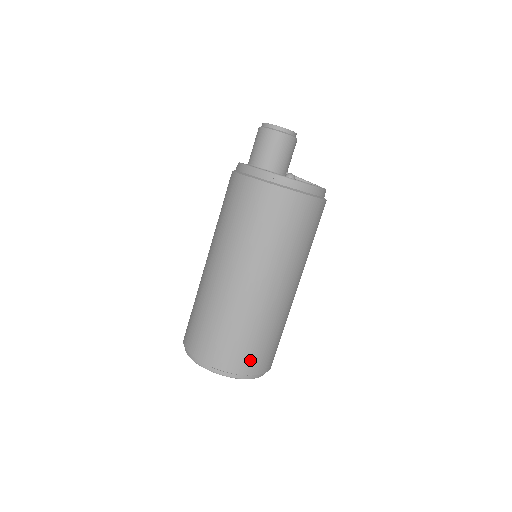
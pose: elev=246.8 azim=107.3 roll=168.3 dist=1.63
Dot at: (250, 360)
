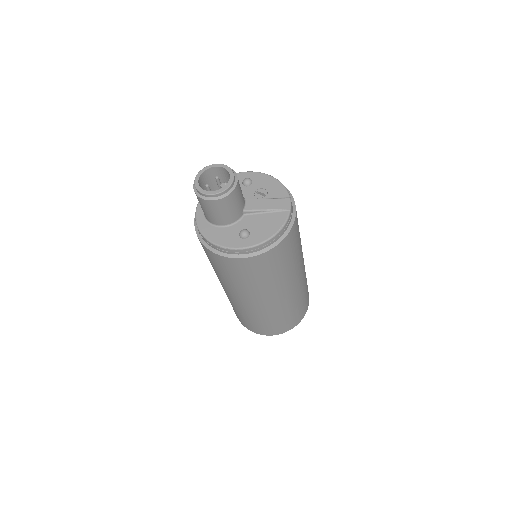
Dot at: (283, 327)
